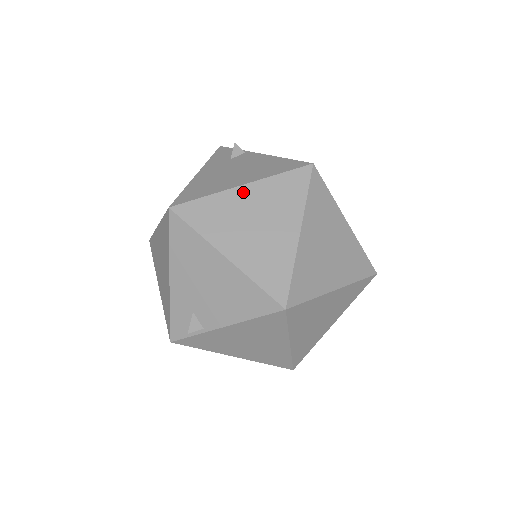
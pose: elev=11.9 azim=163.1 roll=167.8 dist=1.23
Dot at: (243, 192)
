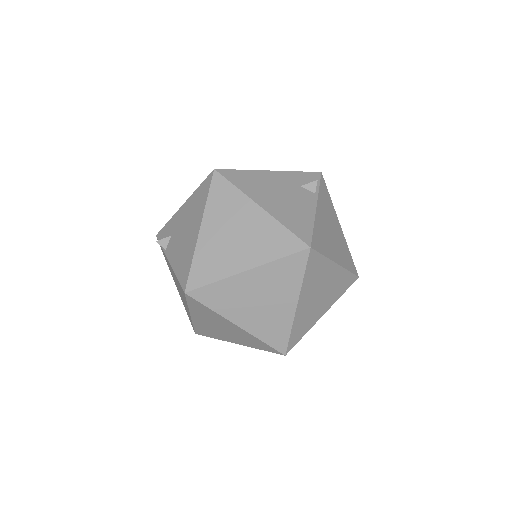
Dot at: (255, 211)
